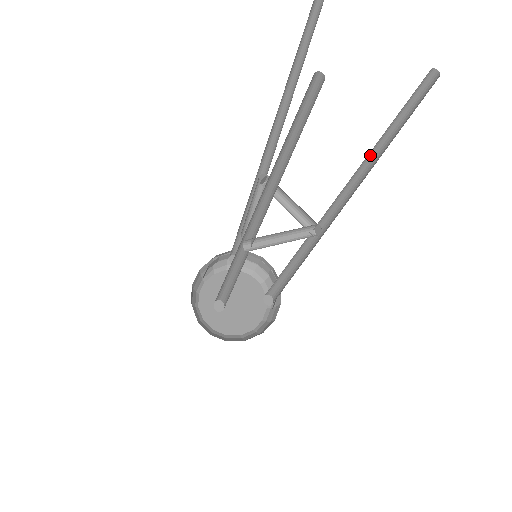
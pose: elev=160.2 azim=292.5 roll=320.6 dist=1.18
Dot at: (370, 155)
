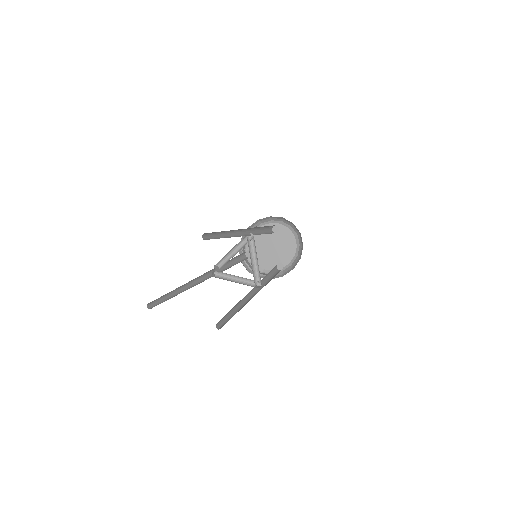
Dot at: occluded
